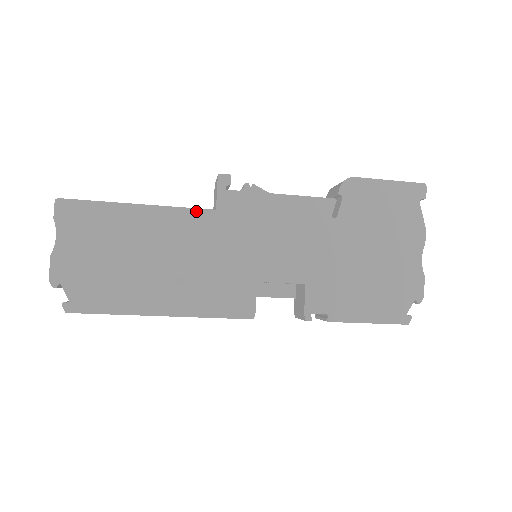
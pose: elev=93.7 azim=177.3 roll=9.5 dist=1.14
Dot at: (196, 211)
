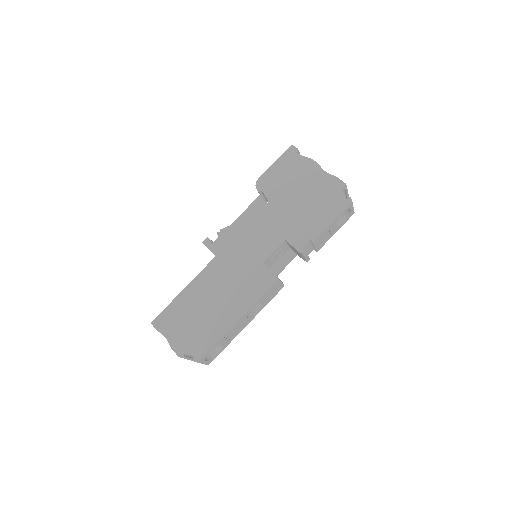
Dot at: (208, 266)
